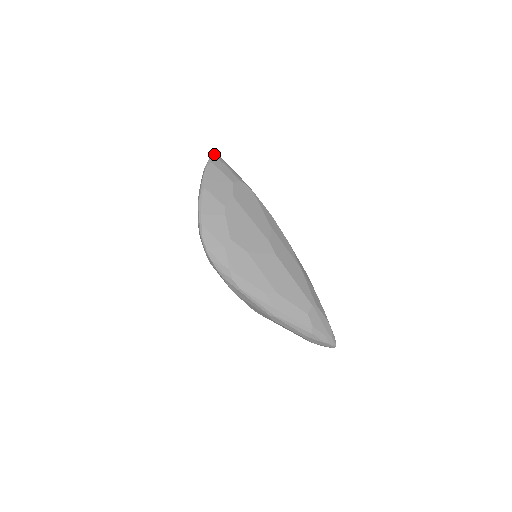
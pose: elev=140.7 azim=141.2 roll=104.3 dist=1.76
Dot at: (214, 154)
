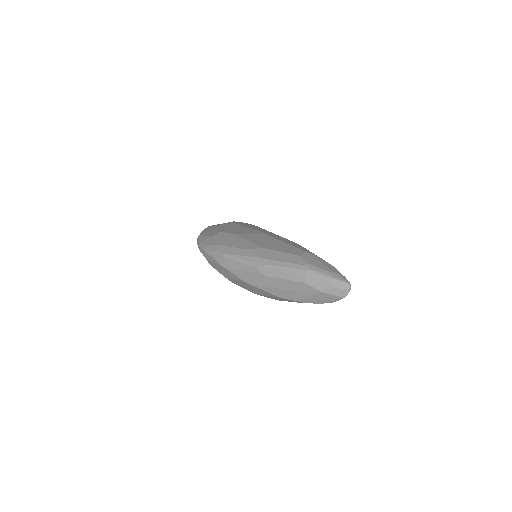
Dot at: occluded
